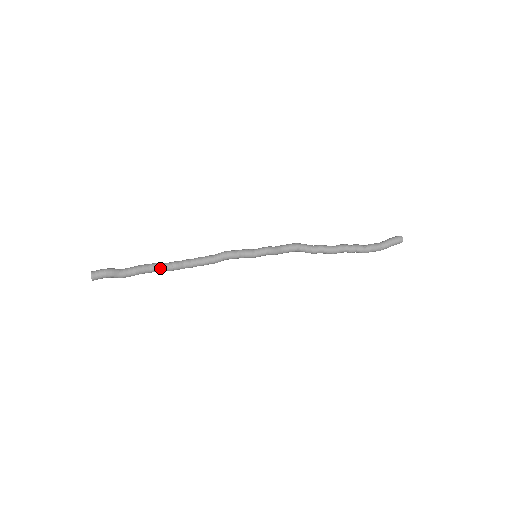
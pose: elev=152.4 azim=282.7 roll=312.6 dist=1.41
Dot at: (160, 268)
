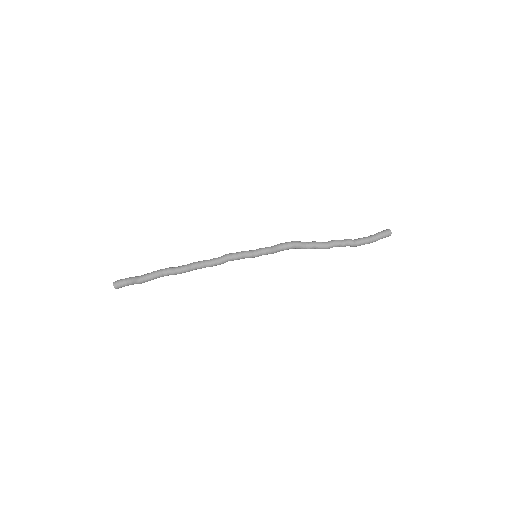
Dot at: (172, 273)
